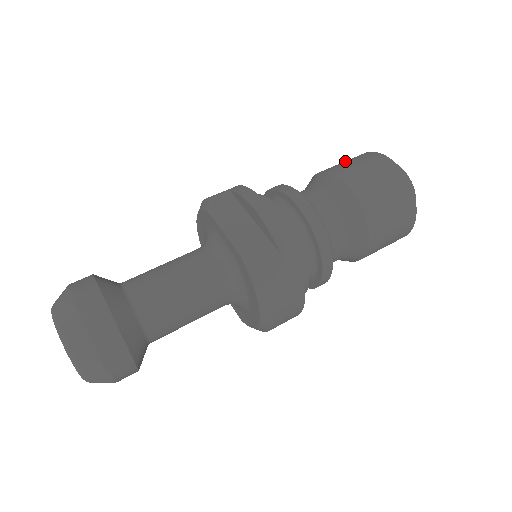
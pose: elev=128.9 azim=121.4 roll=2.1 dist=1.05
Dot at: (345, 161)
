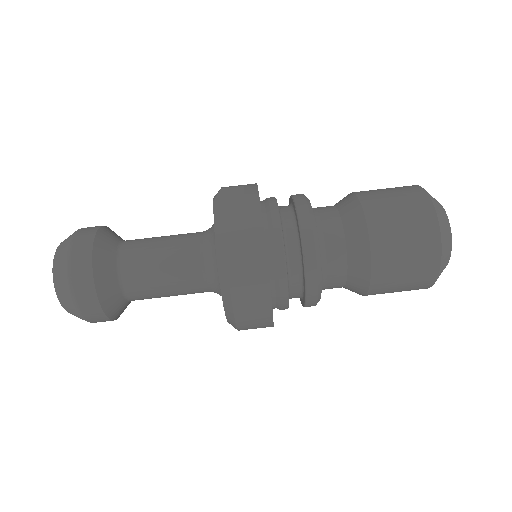
Dot at: (386, 188)
